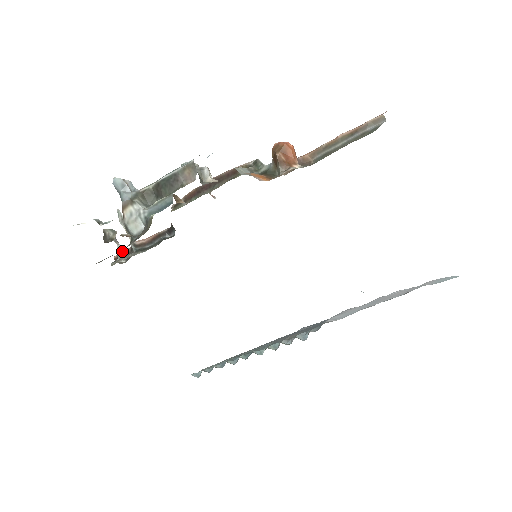
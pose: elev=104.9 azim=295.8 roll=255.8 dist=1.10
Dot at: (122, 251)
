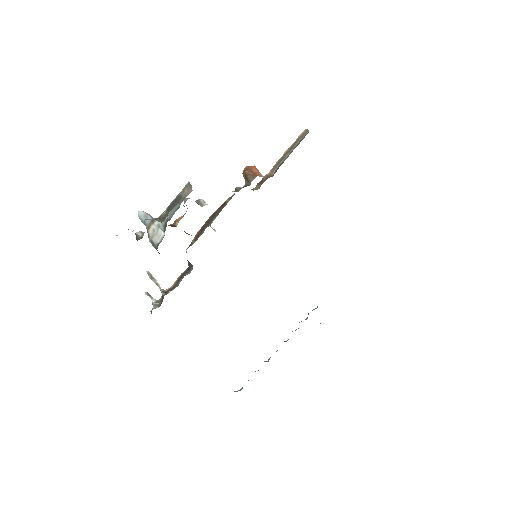
Dot at: (155, 301)
